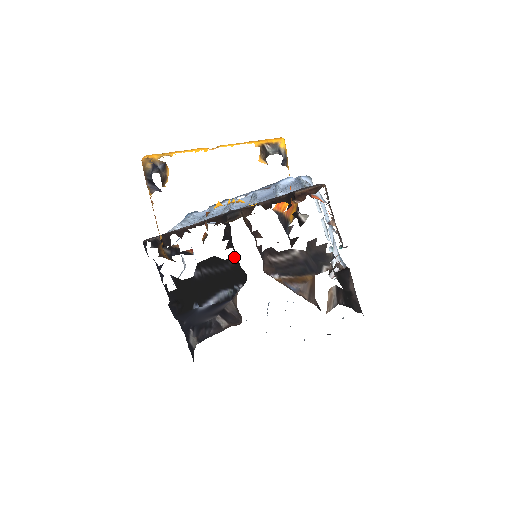
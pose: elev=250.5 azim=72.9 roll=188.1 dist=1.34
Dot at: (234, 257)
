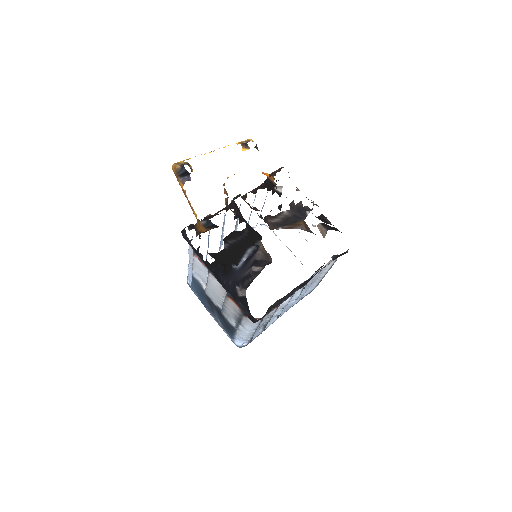
Dot at: (247, 227)
